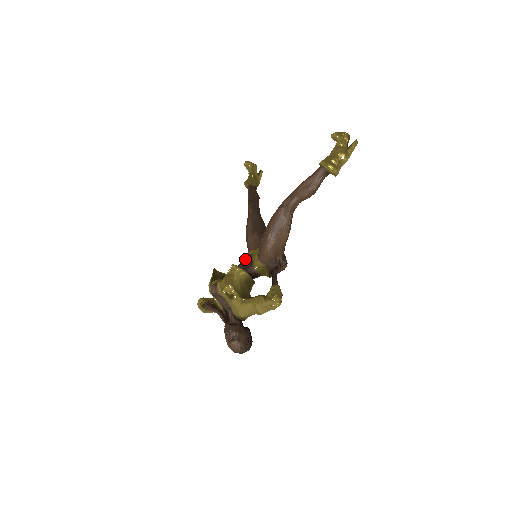
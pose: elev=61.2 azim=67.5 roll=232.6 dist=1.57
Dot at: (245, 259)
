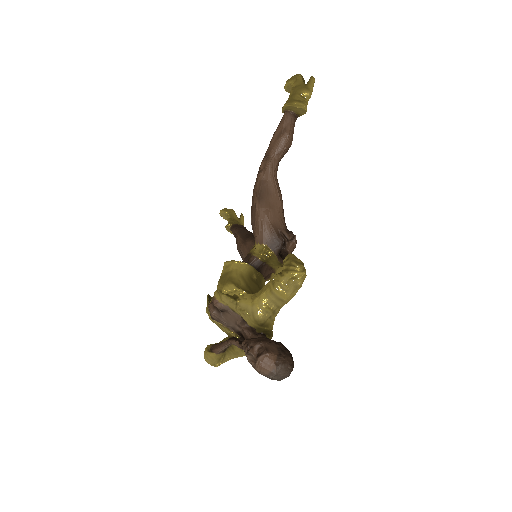
Dot at: (242, 261)
